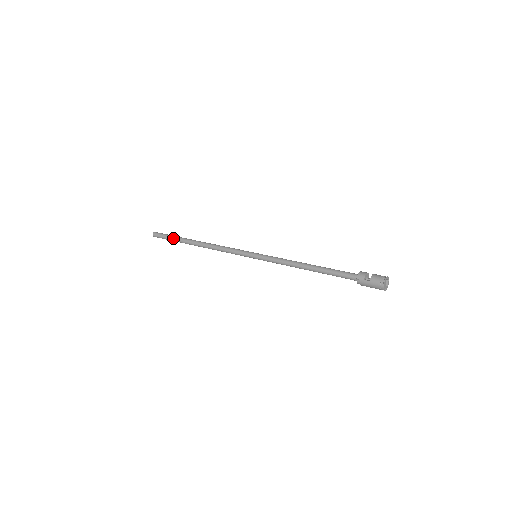
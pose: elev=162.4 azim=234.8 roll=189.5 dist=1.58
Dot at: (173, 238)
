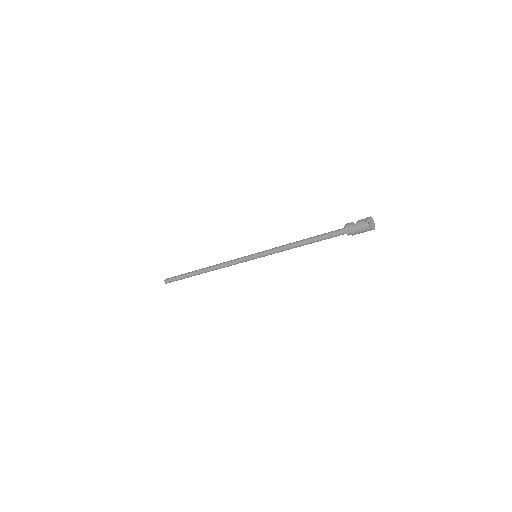
Dot at: (182, 275)
